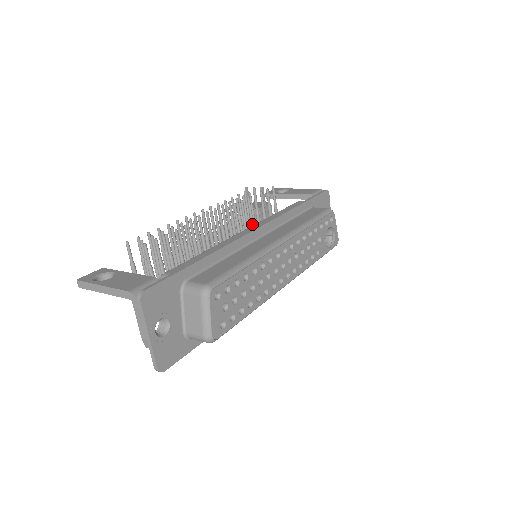
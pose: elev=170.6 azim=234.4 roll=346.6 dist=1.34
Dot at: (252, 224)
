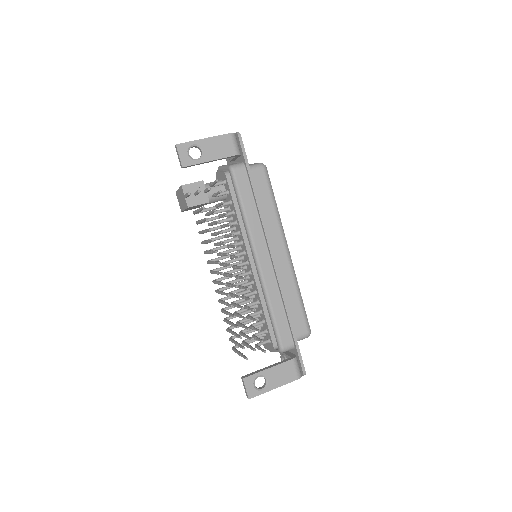
Dot at: occluded
